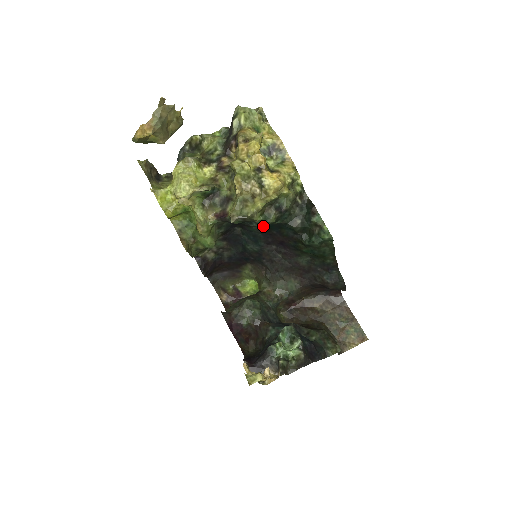
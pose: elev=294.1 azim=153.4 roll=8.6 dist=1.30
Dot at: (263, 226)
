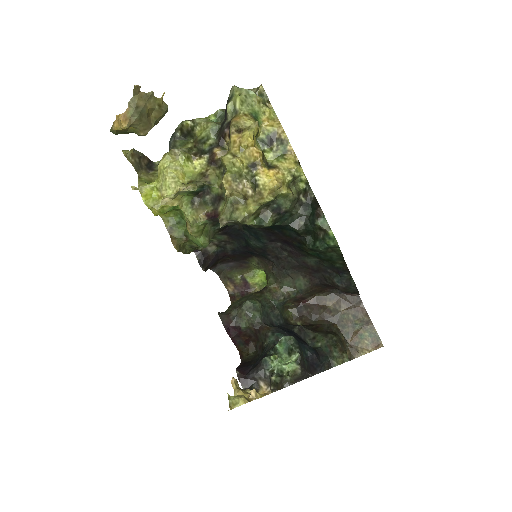
Dot at: occluded
